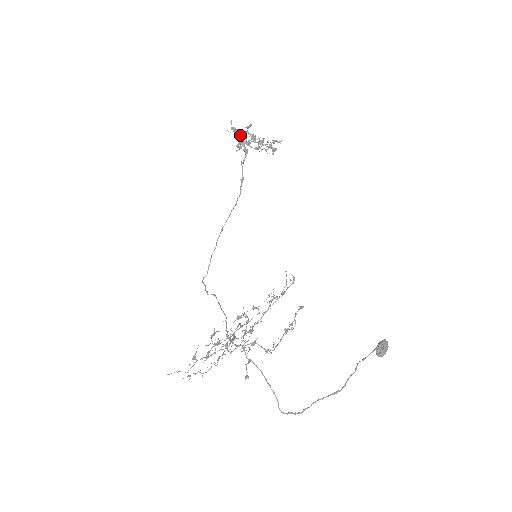
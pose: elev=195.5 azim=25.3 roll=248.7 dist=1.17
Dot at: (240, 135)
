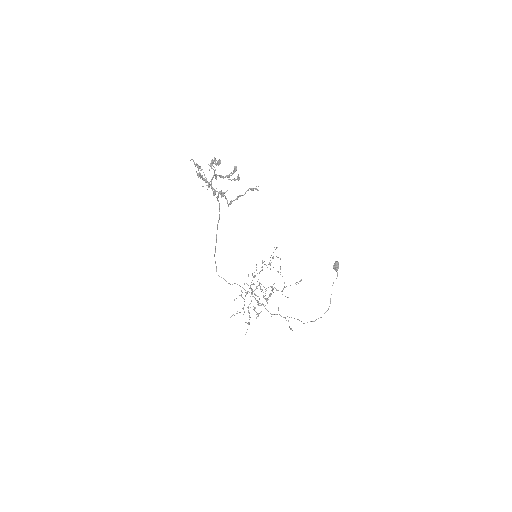
Dot at: (228, 205)
